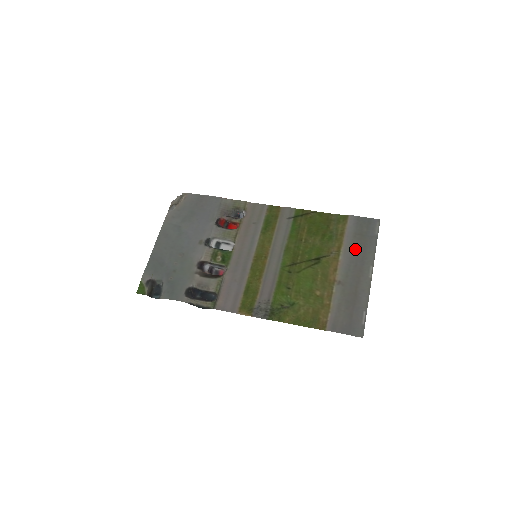
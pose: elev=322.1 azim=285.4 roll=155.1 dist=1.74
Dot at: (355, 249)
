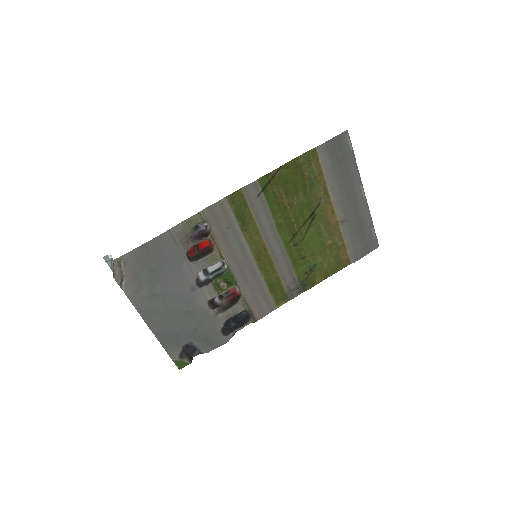
Dot at: (340, 180)
